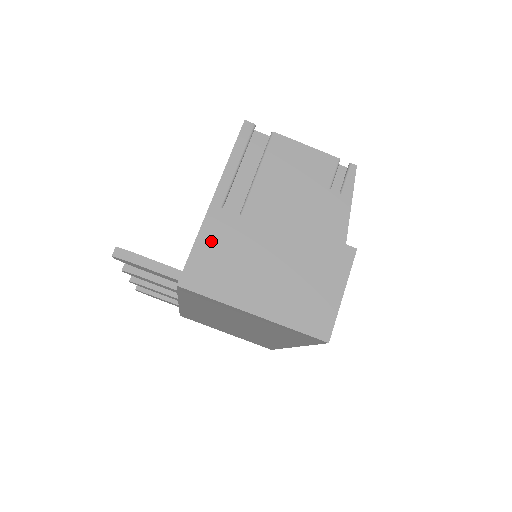
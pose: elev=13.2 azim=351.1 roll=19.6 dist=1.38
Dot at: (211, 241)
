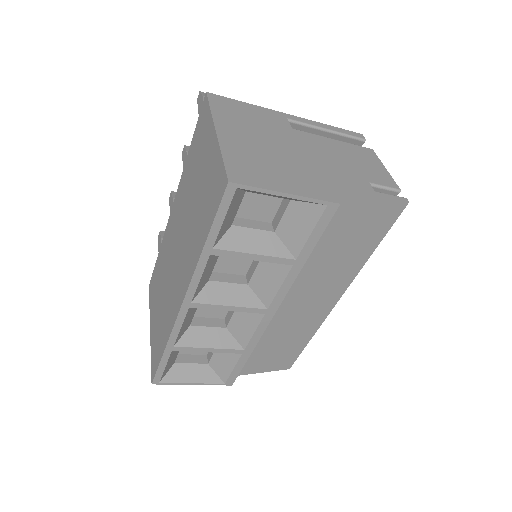
Dot at: (257, 111)
